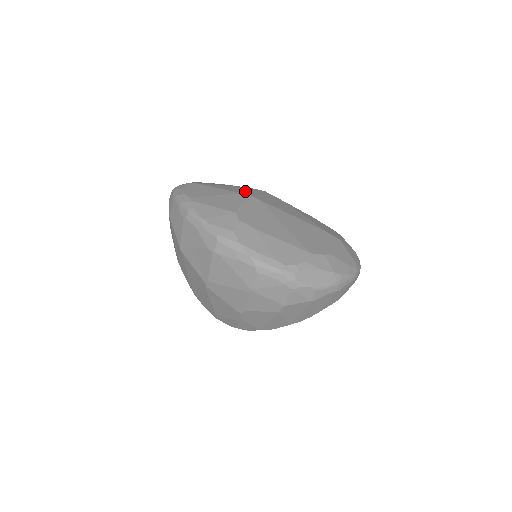
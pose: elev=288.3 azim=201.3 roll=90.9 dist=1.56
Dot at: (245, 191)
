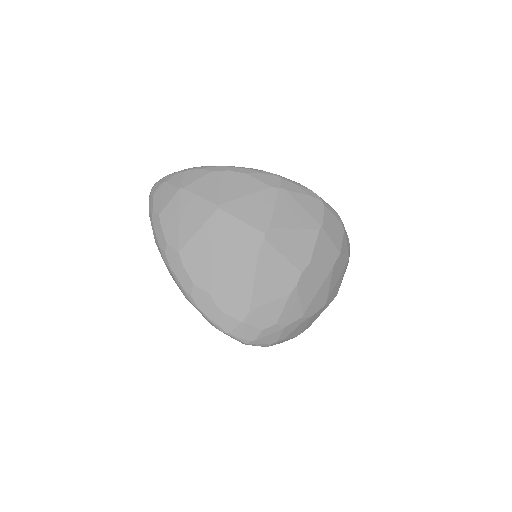
Dot at: occluded
